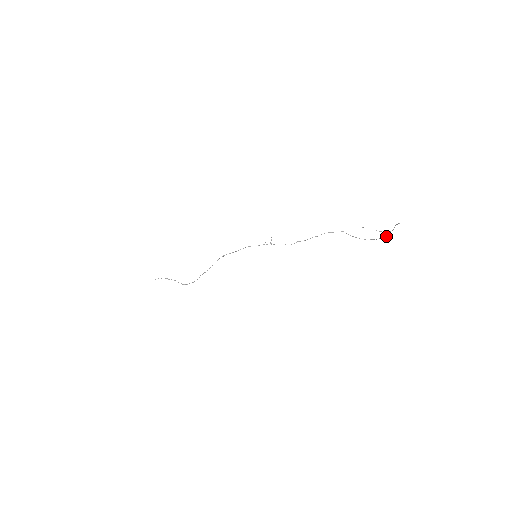
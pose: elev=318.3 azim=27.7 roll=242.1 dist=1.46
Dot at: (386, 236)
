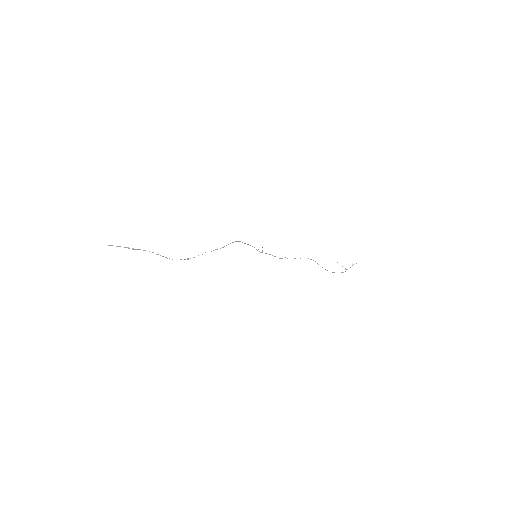
Dot at: occluded
